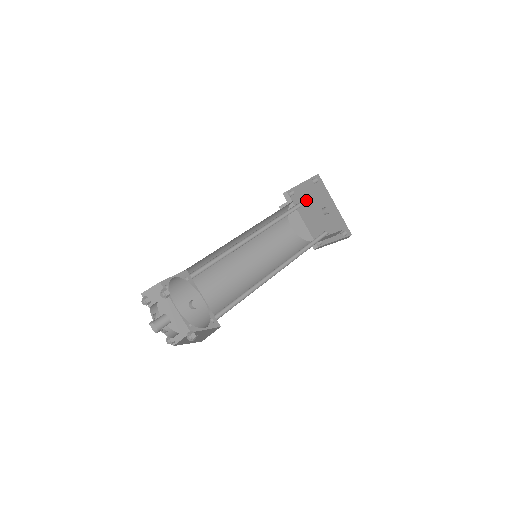
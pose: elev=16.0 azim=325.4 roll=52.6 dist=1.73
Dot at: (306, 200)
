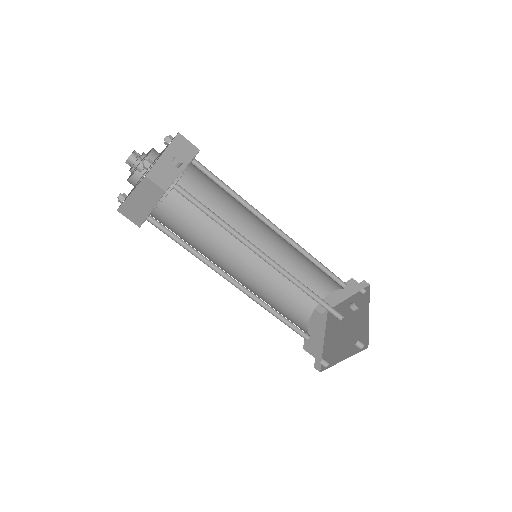
Dot at: occluded
